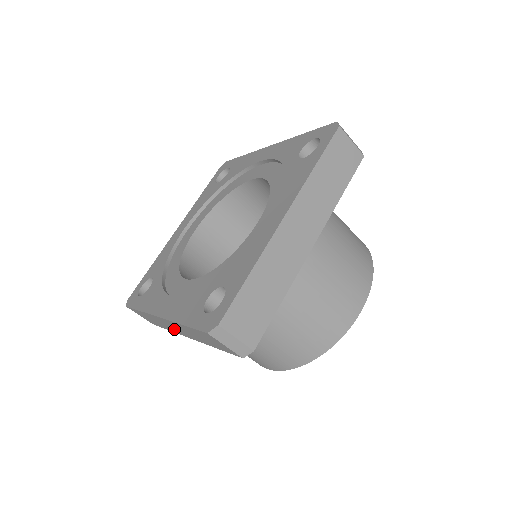
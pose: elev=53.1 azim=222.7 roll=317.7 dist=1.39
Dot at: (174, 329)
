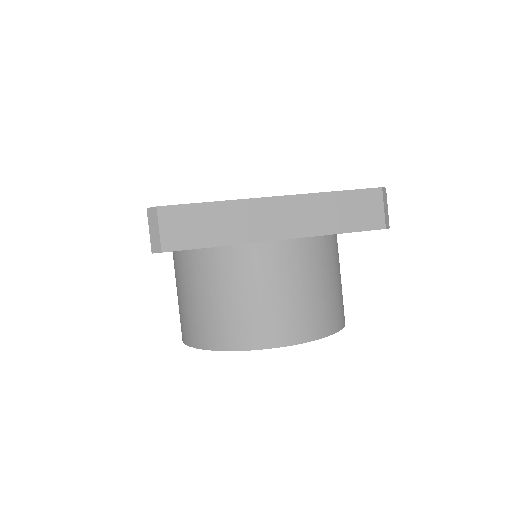
Dot at: occluded
